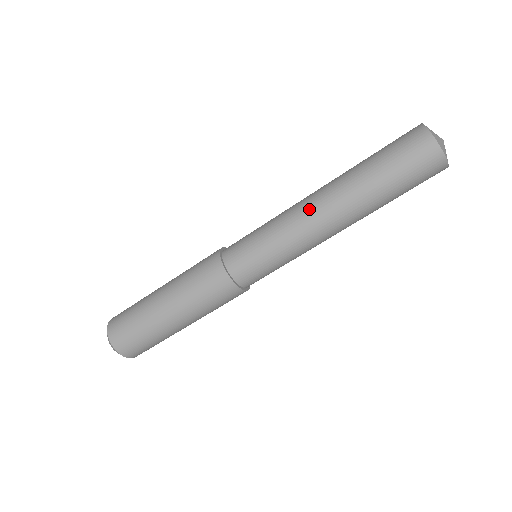
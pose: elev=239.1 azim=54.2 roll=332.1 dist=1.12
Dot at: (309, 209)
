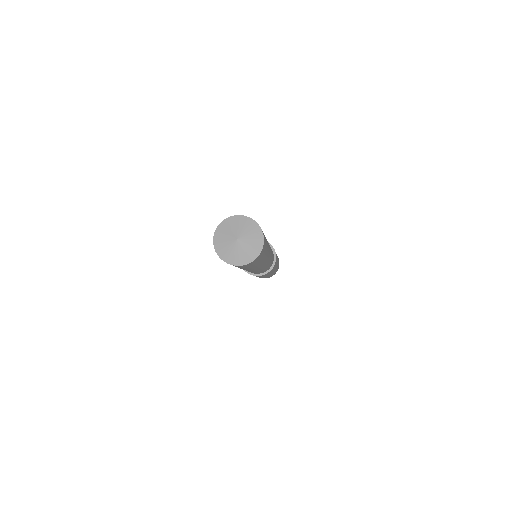
Dot at: occluded
